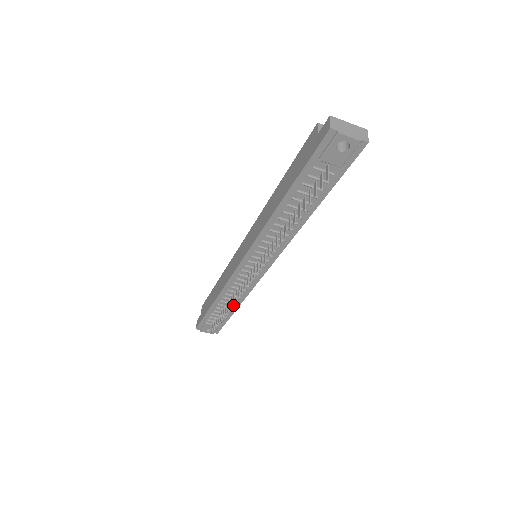
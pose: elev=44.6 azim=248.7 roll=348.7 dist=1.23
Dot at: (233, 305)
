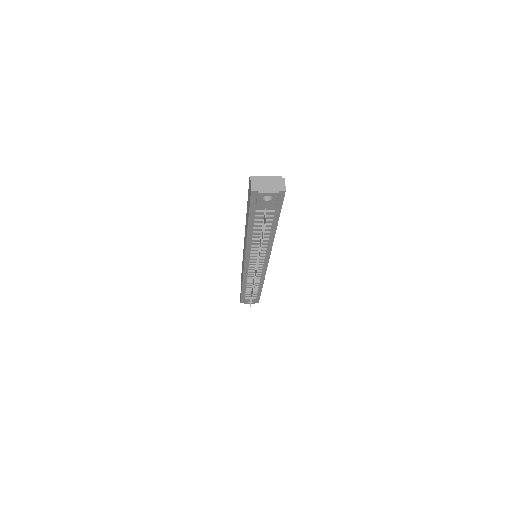
Dot at: (258, 286)
